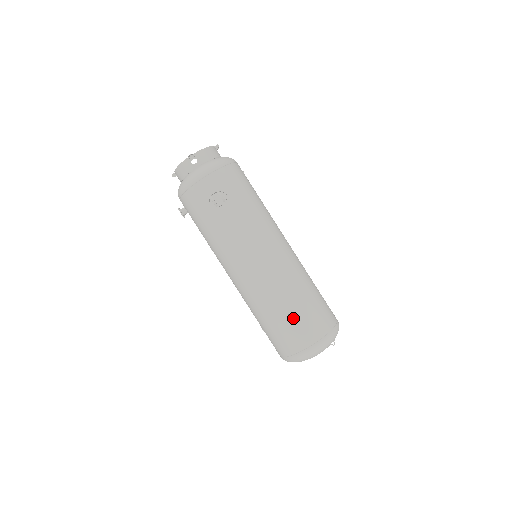
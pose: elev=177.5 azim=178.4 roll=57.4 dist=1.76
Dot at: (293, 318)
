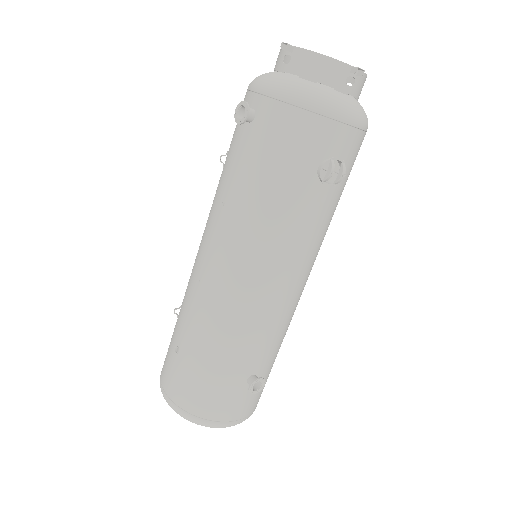
Dot at: occluded
